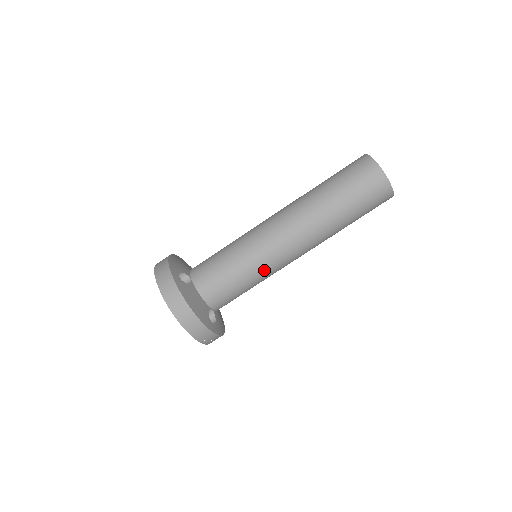
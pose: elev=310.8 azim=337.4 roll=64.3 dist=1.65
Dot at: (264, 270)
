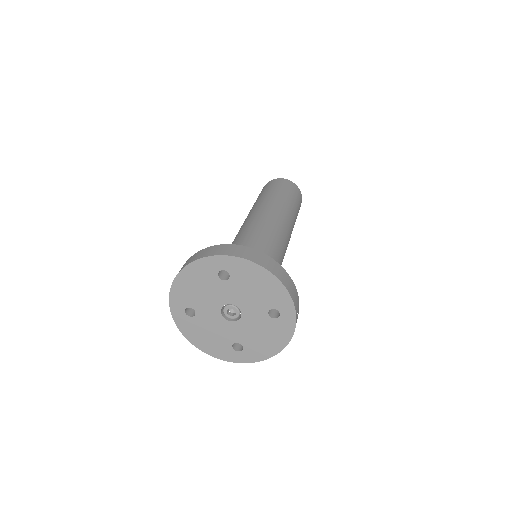
Dot at: (281, 250)
